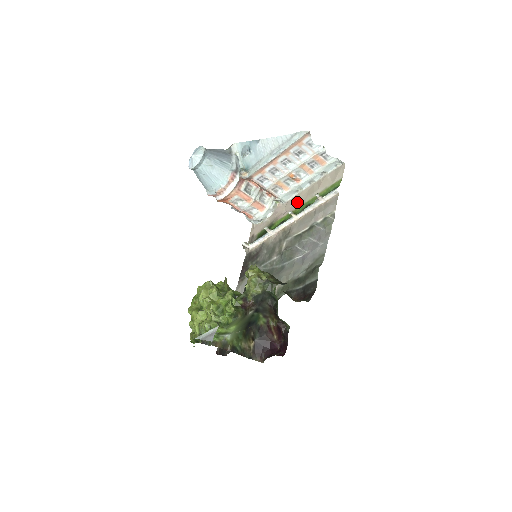
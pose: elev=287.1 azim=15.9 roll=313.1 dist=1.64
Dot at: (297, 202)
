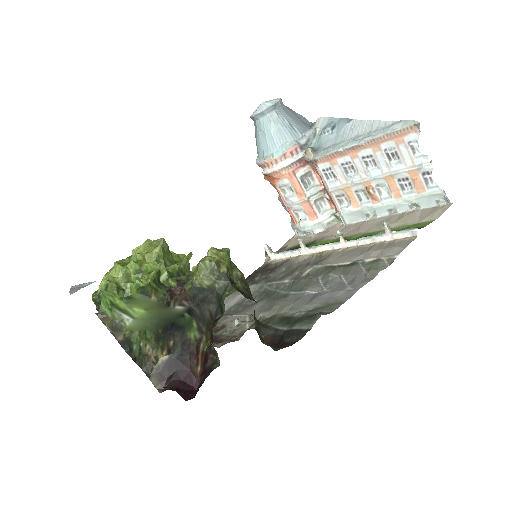
Dot at: (359, 228)
